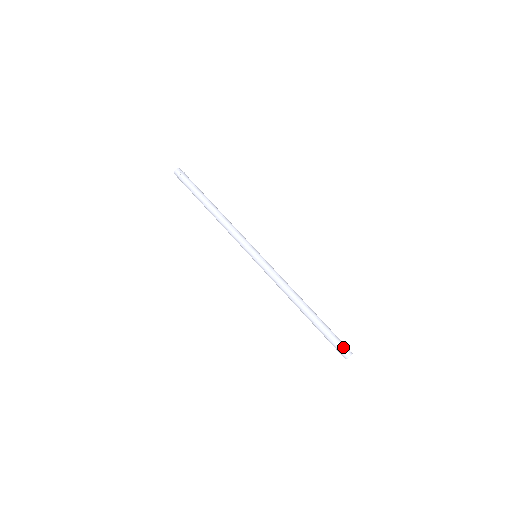
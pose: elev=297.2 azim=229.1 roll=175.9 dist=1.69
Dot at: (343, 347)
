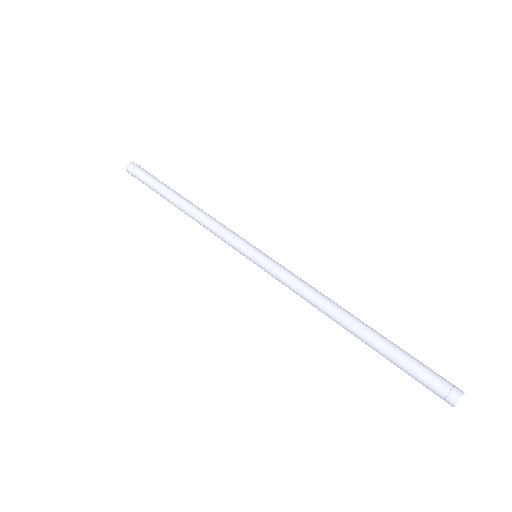
Dot at: (442, 382)
